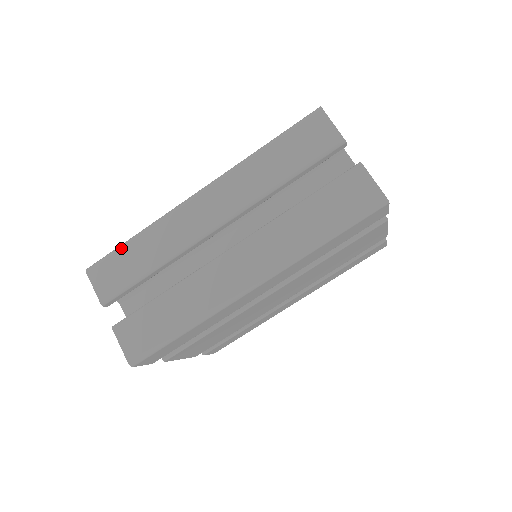
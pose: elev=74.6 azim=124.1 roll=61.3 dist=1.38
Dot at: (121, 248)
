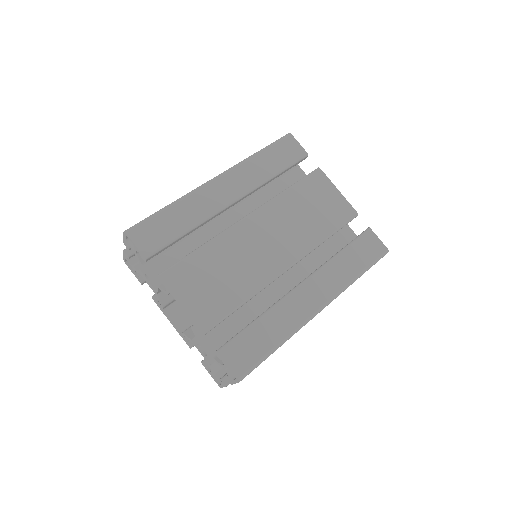
Dot at: occluded
